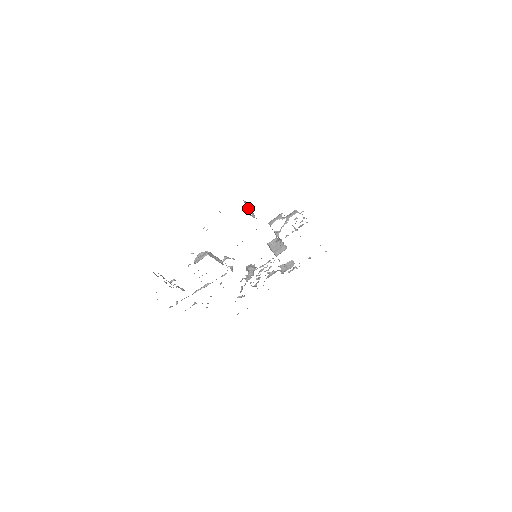
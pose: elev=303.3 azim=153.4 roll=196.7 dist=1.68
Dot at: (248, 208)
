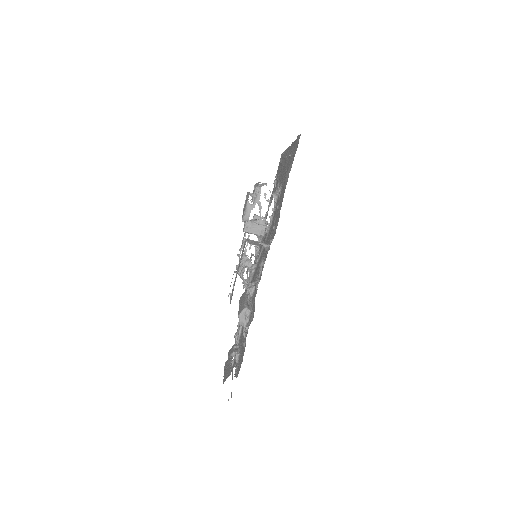
Dot at: occluded
